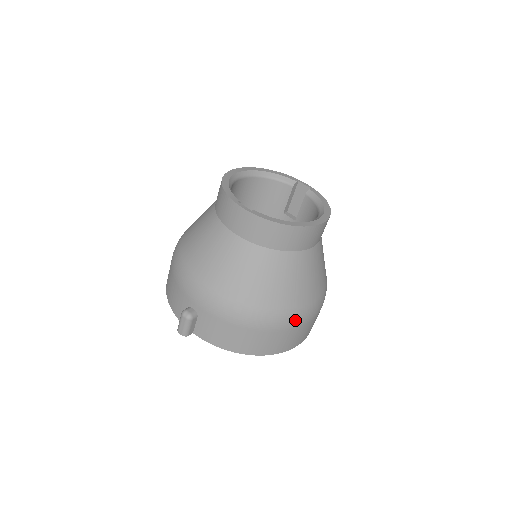
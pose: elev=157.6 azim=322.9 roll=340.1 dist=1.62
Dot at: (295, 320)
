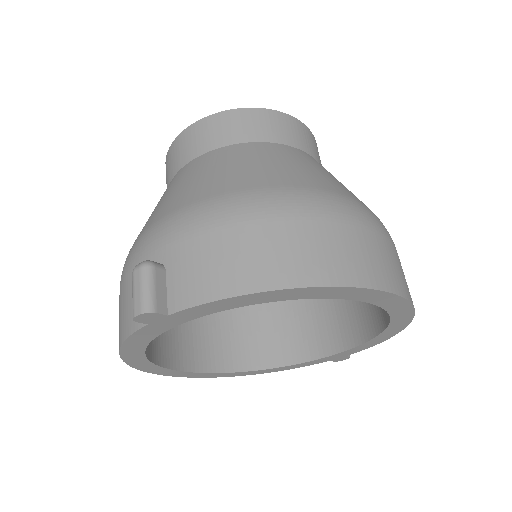
Dot at: (345, 207)
